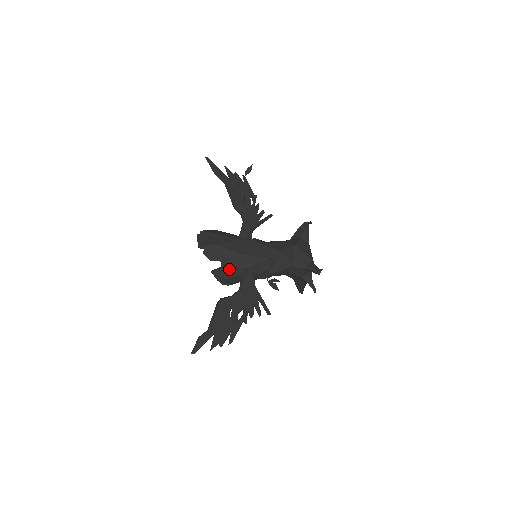
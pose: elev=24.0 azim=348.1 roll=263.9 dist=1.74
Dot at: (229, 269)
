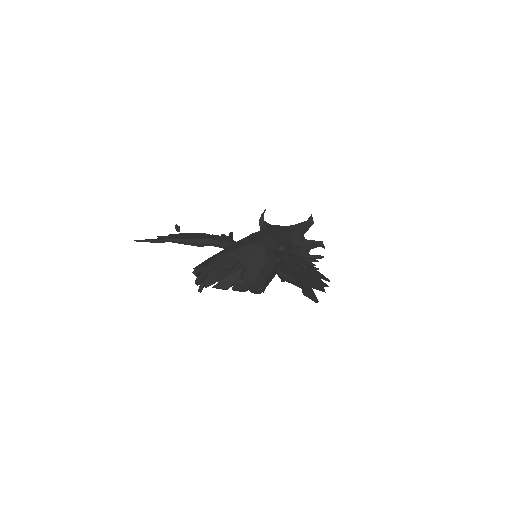
Dot at: (252, 262)
